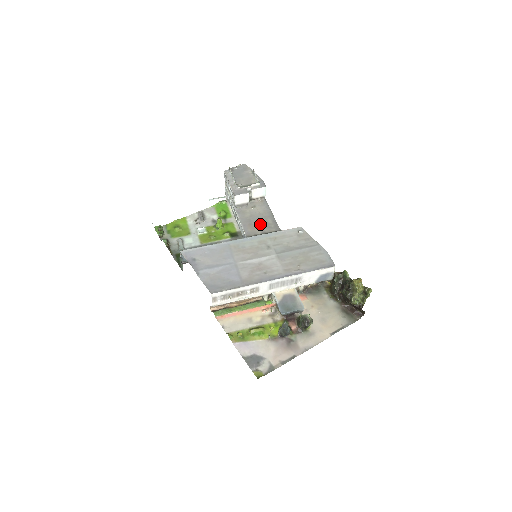
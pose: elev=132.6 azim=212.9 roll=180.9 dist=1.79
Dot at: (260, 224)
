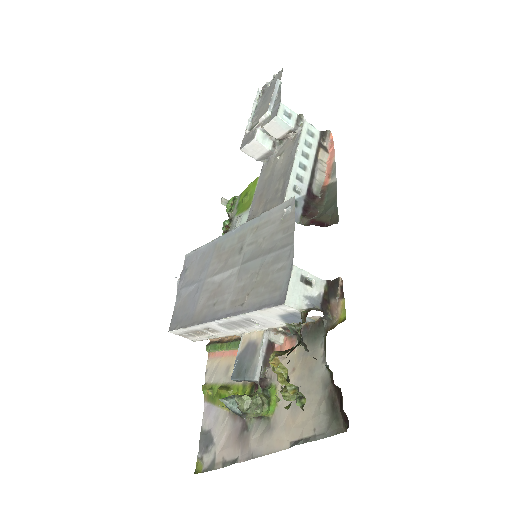
Dot at: (269, 193)
